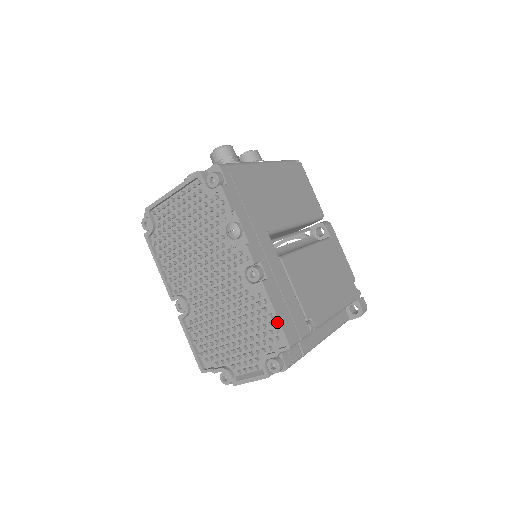
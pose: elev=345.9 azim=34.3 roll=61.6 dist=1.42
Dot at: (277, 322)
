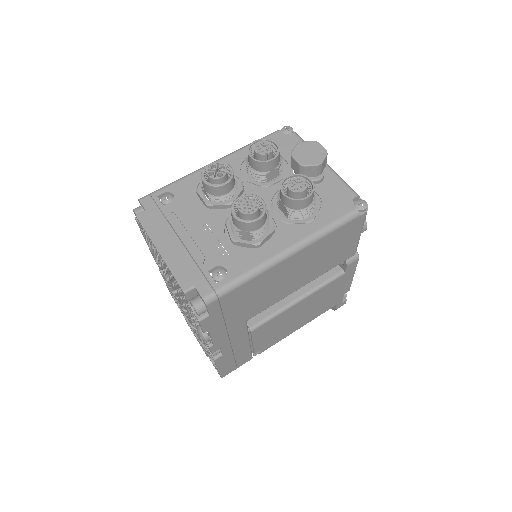
Dot at: (218, 370)
